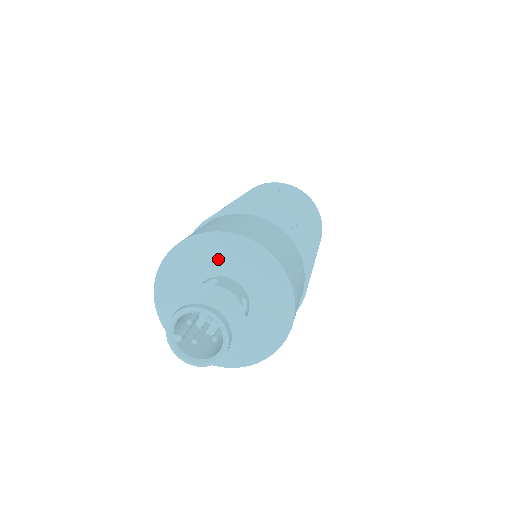
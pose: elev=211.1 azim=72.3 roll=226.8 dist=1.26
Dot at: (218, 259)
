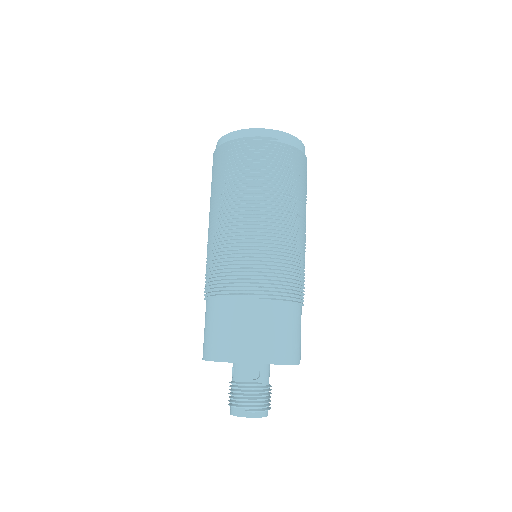
Dot at: occluded
